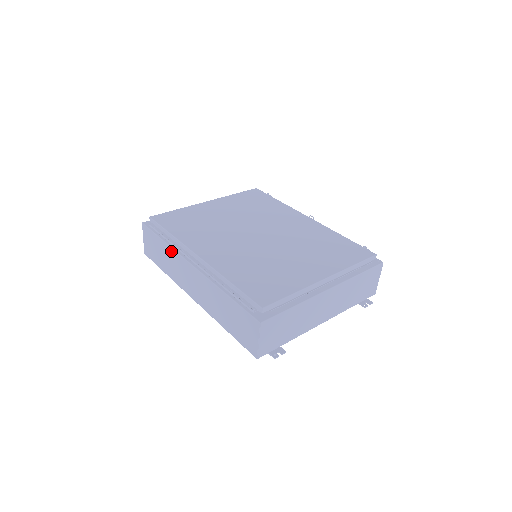
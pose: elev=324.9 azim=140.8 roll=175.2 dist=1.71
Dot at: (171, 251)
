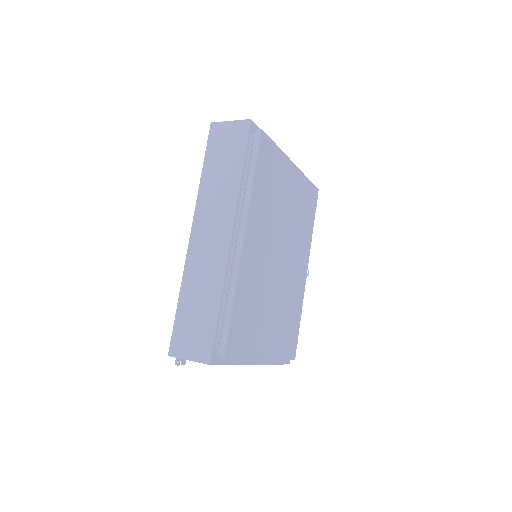
Dot at: (234, 190)
